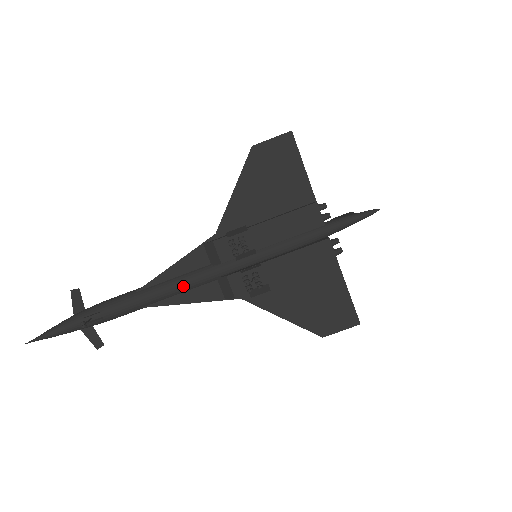
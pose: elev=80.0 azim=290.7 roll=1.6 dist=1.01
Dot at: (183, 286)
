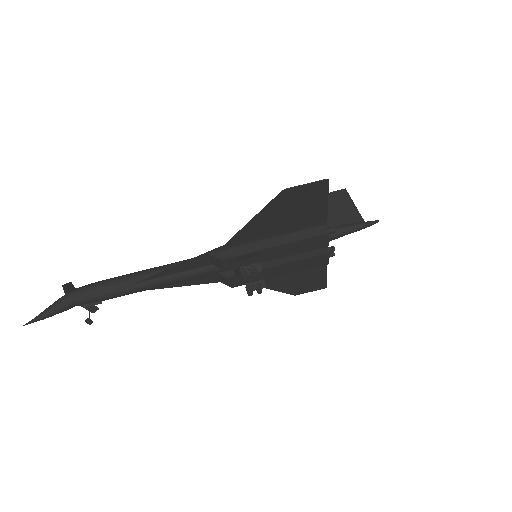
Dot at: (183, 280)
